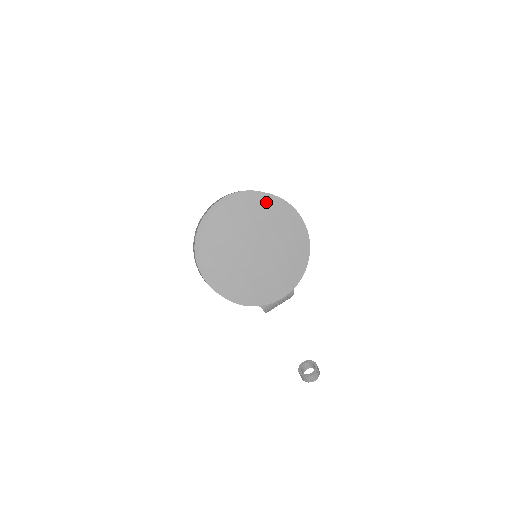
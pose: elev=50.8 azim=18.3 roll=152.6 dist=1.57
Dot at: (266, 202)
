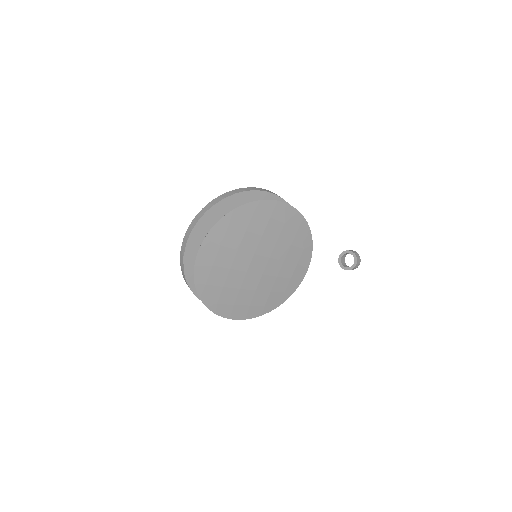
Dot at: (235, 221)
